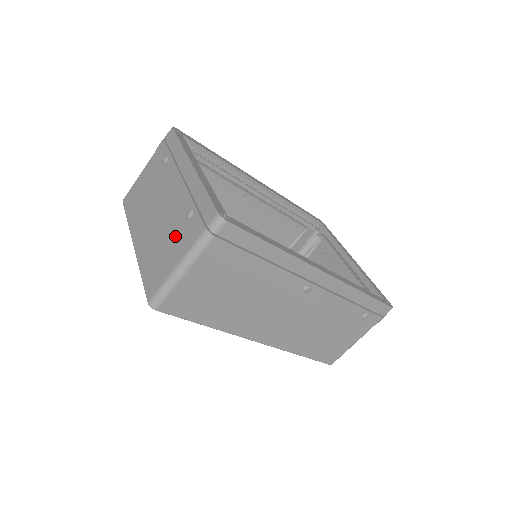
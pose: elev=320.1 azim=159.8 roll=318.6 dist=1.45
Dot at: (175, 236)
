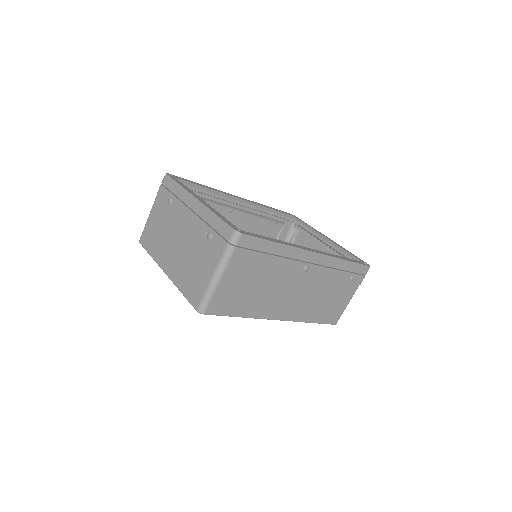
Dot at: (202, 256)
